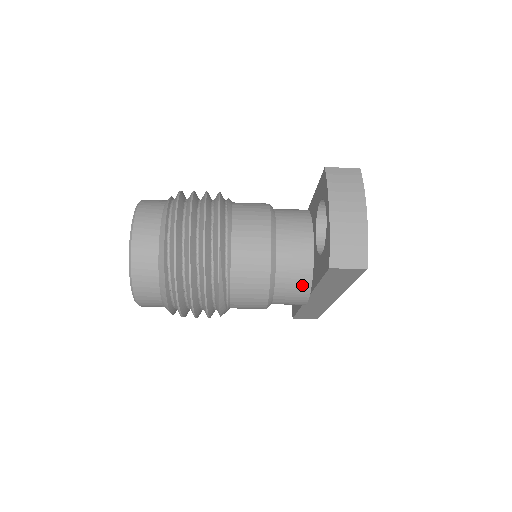
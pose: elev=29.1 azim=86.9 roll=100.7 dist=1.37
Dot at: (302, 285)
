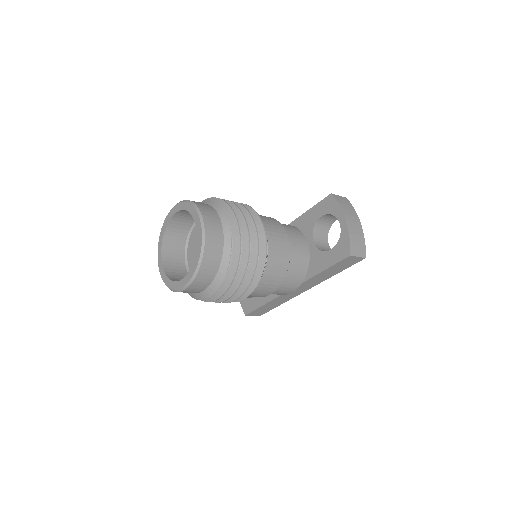
Dot at: (301, 275)
